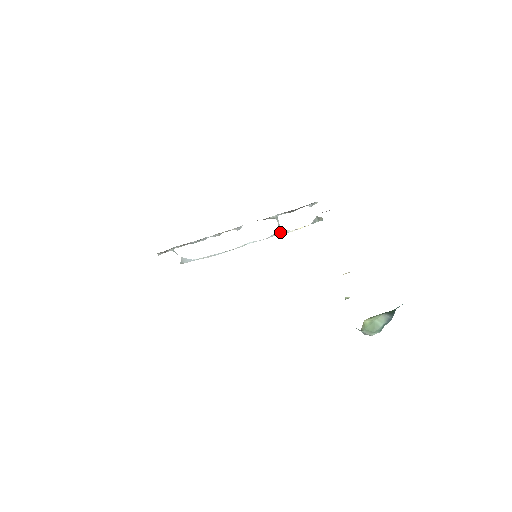
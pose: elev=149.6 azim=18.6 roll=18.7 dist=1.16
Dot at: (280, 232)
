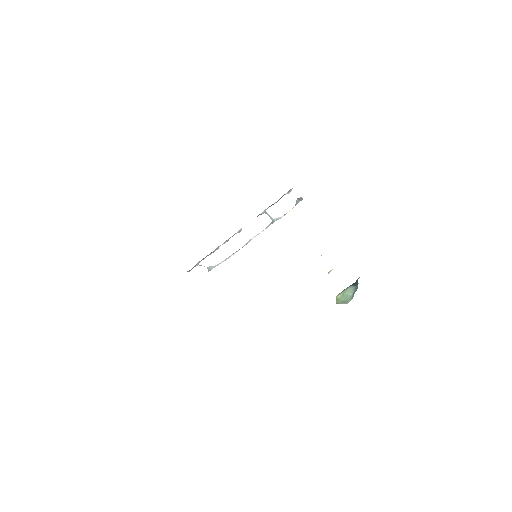
Dot at: (273, 221)
